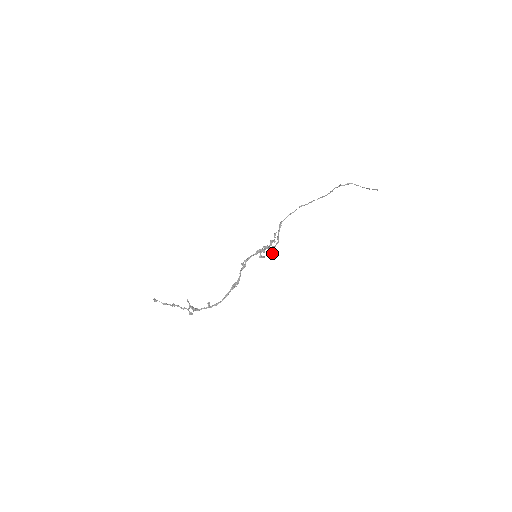
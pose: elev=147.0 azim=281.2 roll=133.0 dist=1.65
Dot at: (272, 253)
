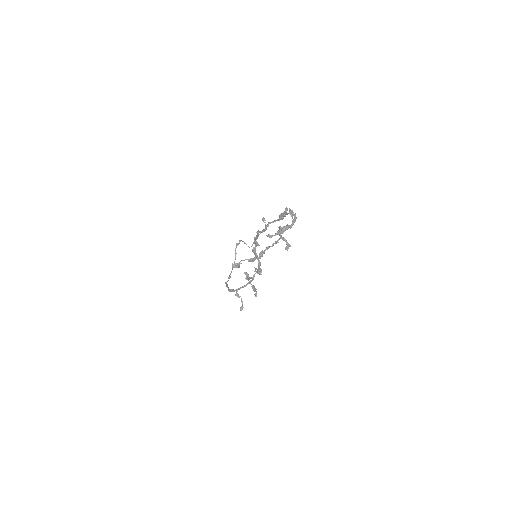
Dot at: (260, 272)
